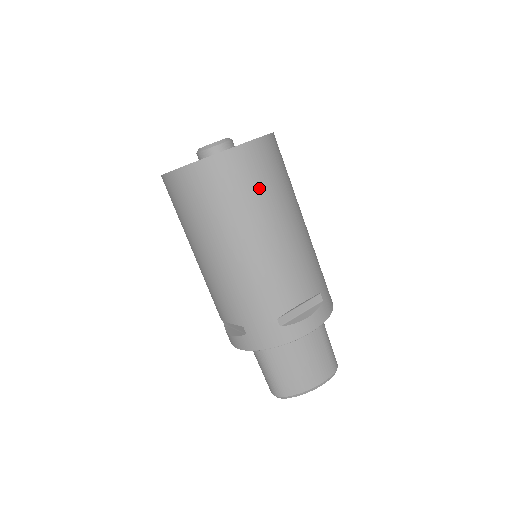
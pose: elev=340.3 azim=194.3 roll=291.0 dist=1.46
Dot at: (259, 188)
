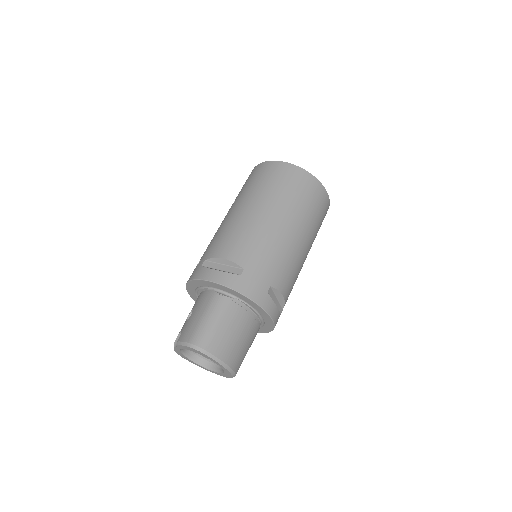
Dot at: (318, 220)
